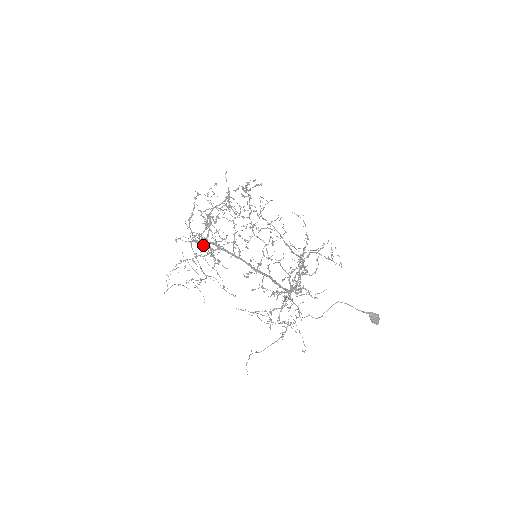
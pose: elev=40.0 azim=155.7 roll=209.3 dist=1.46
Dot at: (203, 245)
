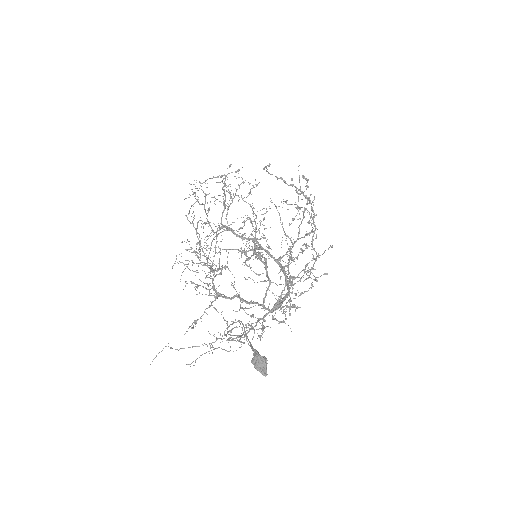
Dot at: (241, 238)
